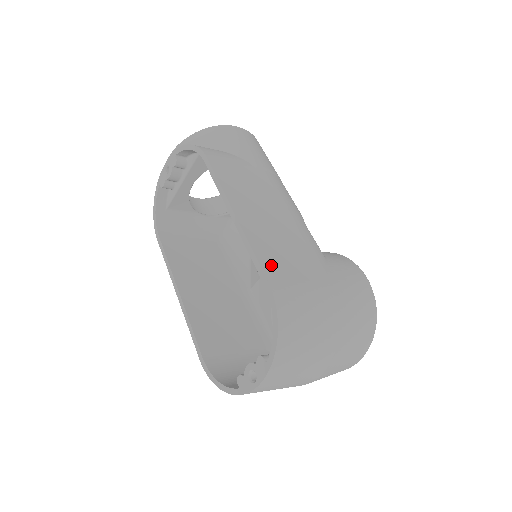
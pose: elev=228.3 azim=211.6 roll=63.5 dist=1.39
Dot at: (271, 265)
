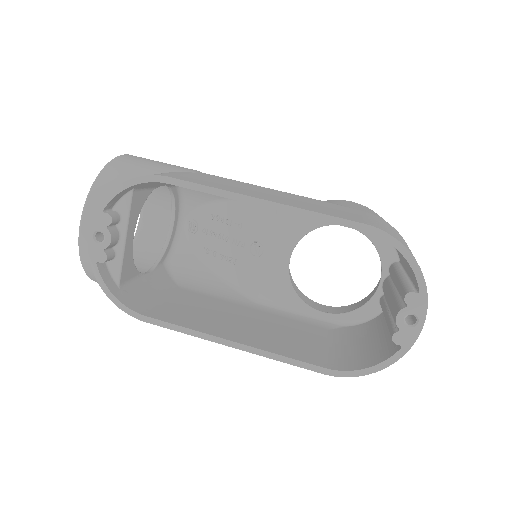
Dot at: (341, 215)
